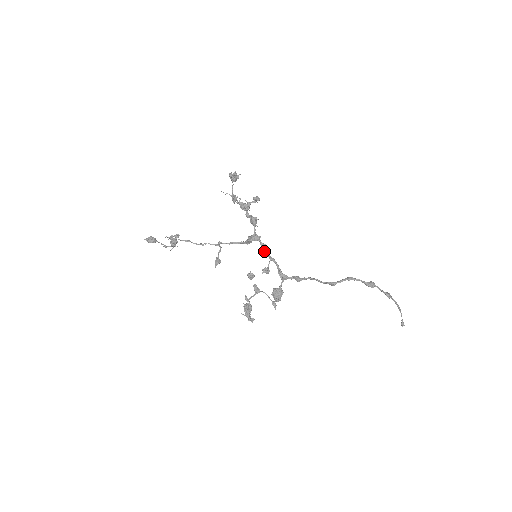
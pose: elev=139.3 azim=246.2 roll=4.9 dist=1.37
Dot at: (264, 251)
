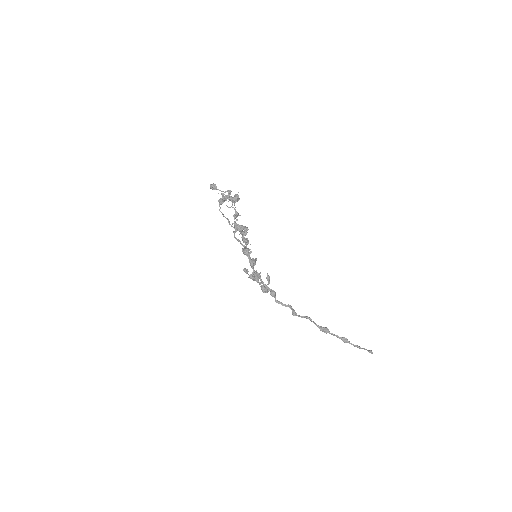
Dot at: (251, 265)
